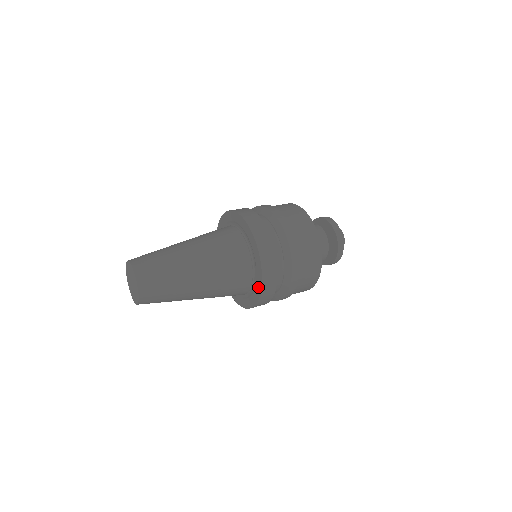
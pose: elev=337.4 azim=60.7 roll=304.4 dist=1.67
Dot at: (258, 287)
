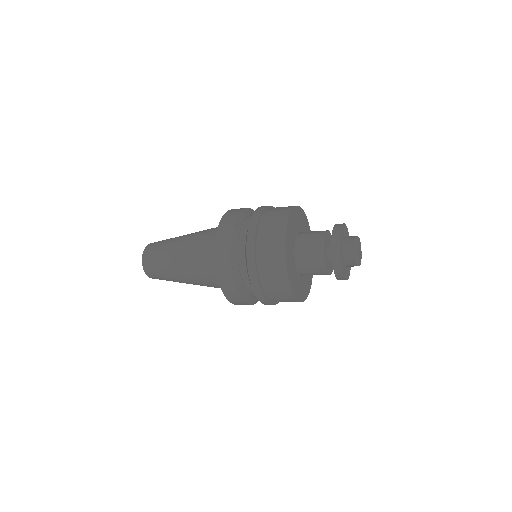
Dot at: occluded
